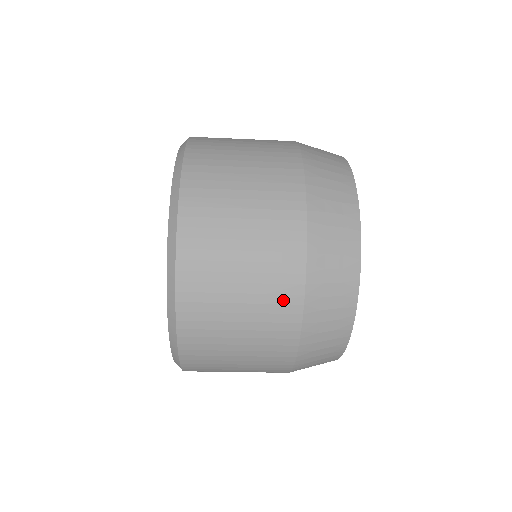
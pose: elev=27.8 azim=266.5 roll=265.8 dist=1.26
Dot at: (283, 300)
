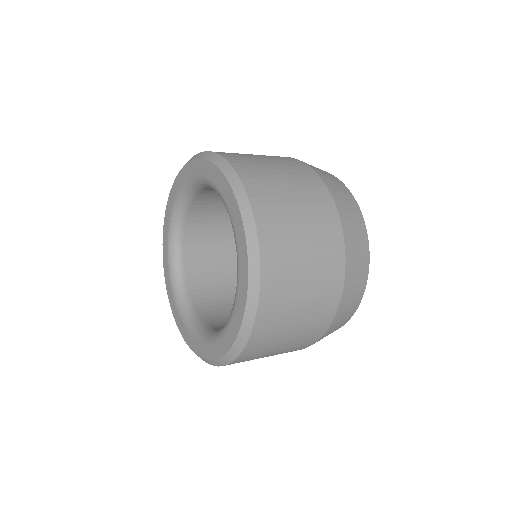
Dot at: occluded
